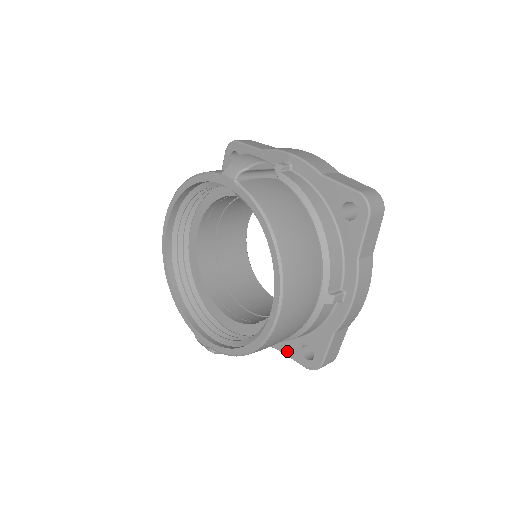
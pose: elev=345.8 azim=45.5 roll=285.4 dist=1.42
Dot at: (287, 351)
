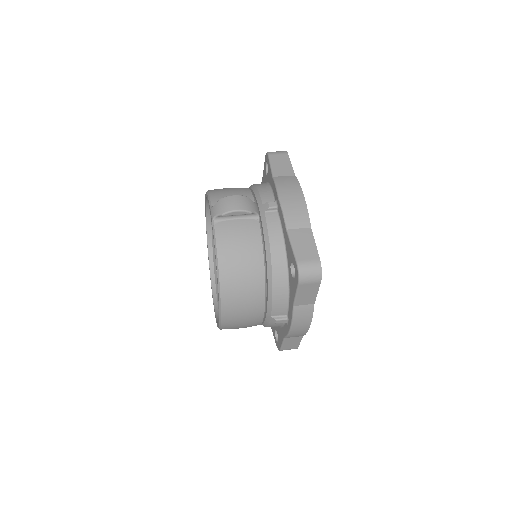
Dot at: occluded
